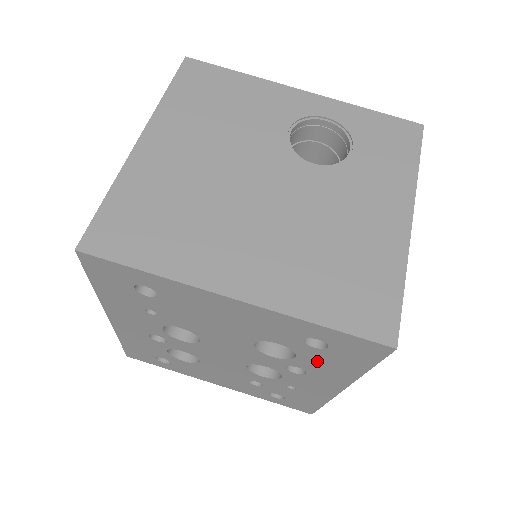
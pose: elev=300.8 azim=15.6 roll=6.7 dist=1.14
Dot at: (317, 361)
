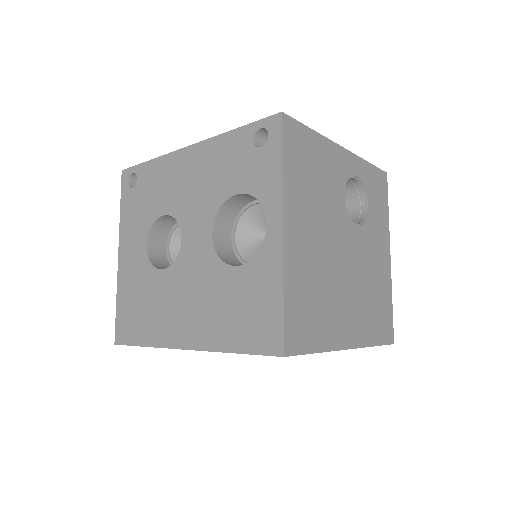
Dot at: occluded
